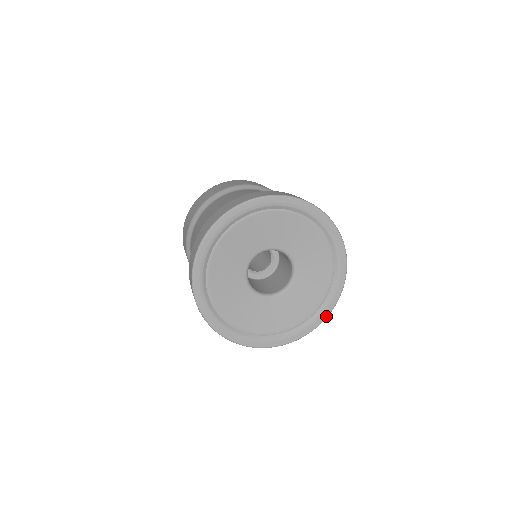
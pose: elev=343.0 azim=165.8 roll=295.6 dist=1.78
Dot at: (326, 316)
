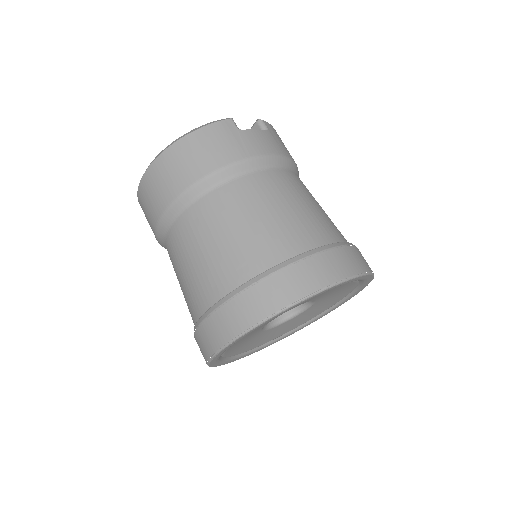
Dot at: occluded
